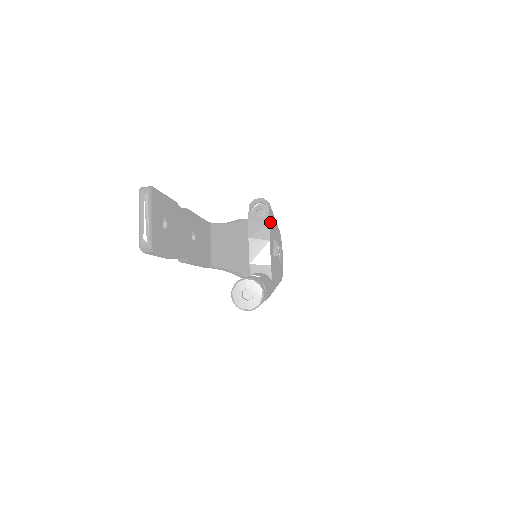
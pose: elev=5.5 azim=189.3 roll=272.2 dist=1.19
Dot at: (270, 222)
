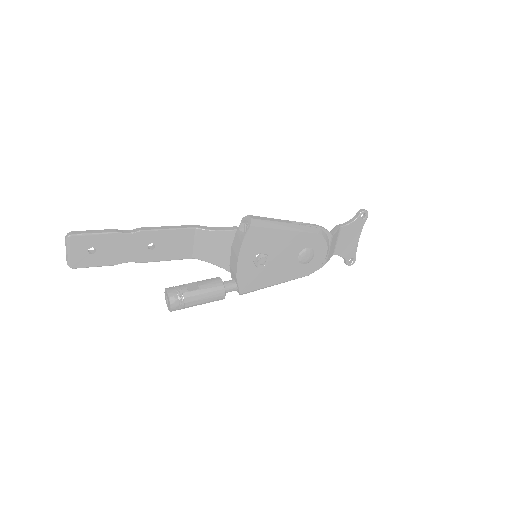
Dot at: (249, 241)
